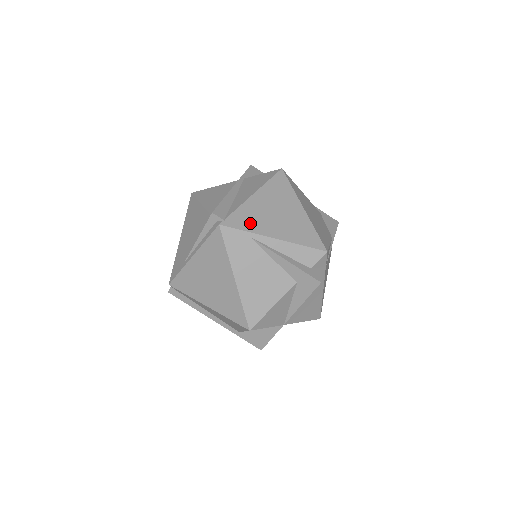
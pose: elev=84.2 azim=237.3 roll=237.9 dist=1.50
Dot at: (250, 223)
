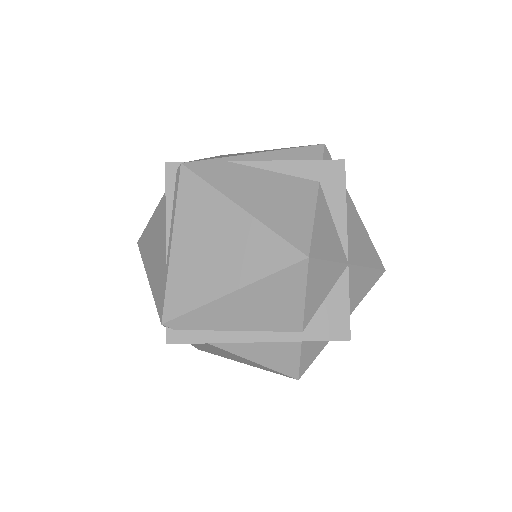
Dot at: (218, 157)
